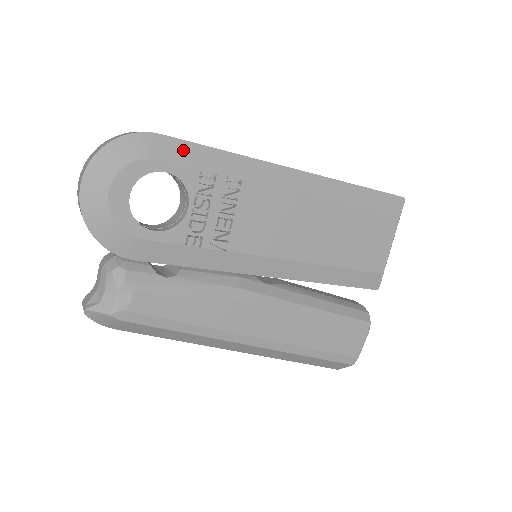
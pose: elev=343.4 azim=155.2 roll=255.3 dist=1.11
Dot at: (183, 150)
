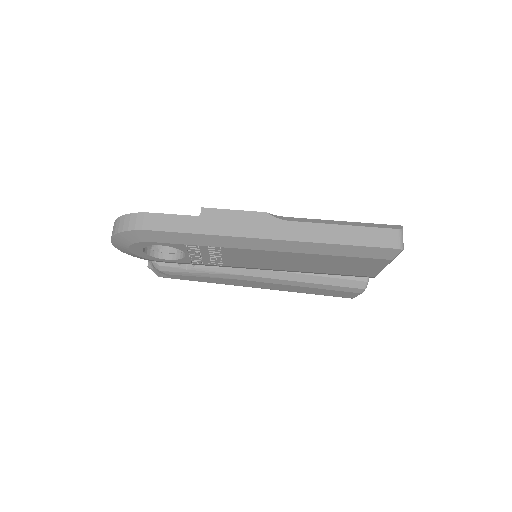
Dot at: (169, 236)
